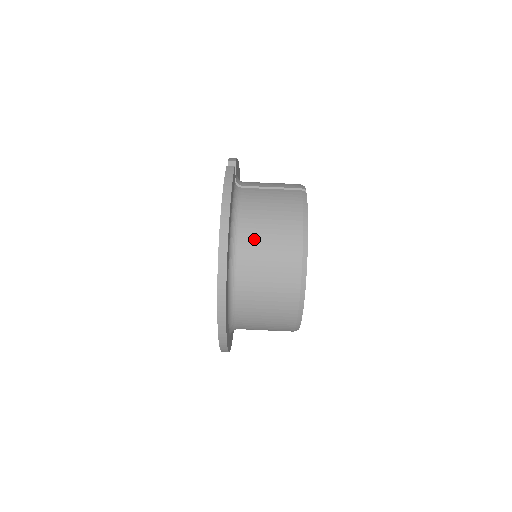
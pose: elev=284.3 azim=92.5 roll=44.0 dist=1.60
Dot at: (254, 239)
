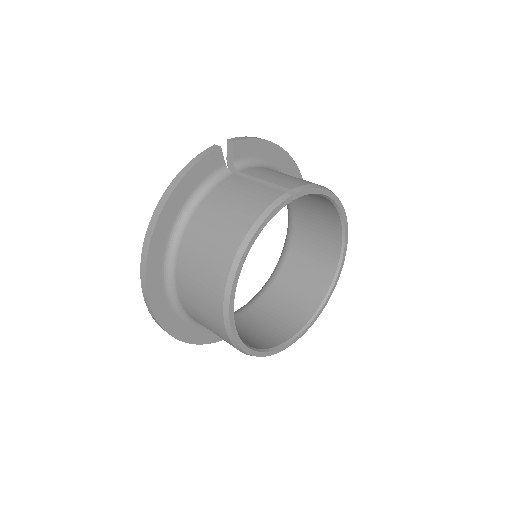
Dot at: (197, 235)
